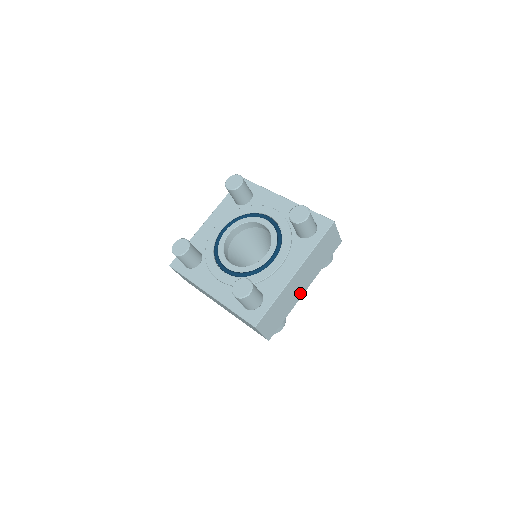
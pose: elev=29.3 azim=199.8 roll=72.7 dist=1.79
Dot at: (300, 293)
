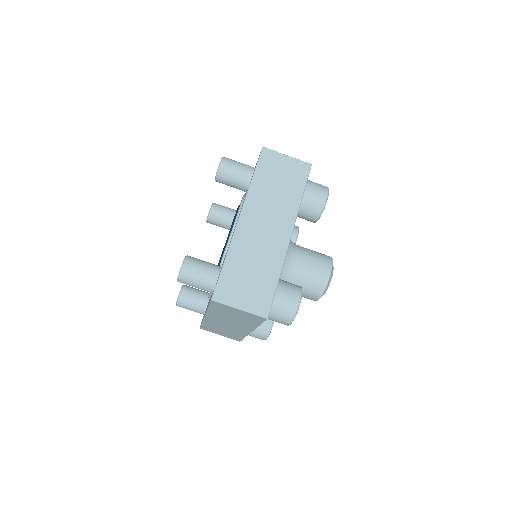
Dot at: (280, 243)
